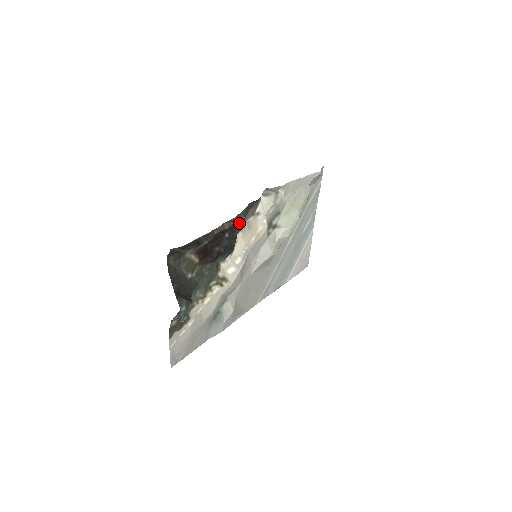
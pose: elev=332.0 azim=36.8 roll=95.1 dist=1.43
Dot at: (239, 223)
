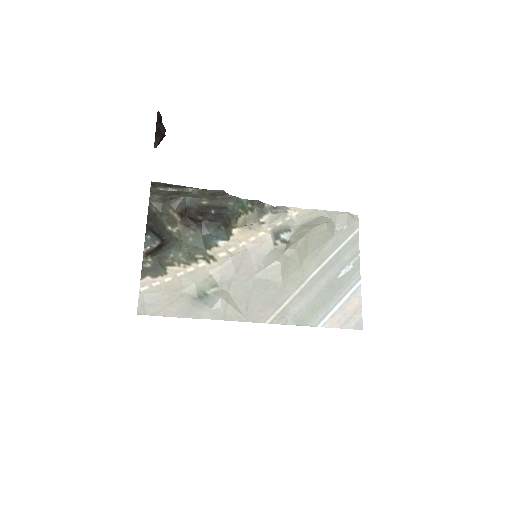
Dot at: (229, 209)
